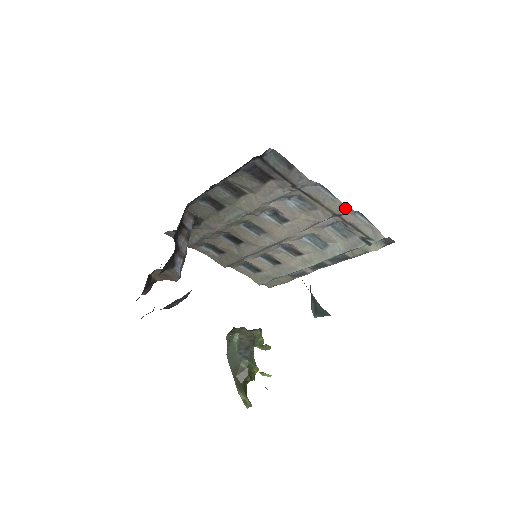
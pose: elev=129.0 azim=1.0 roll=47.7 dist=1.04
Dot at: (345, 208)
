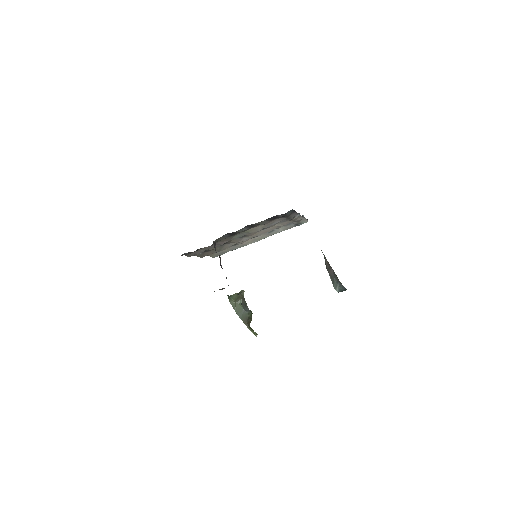
Dot at: (302, 218)
